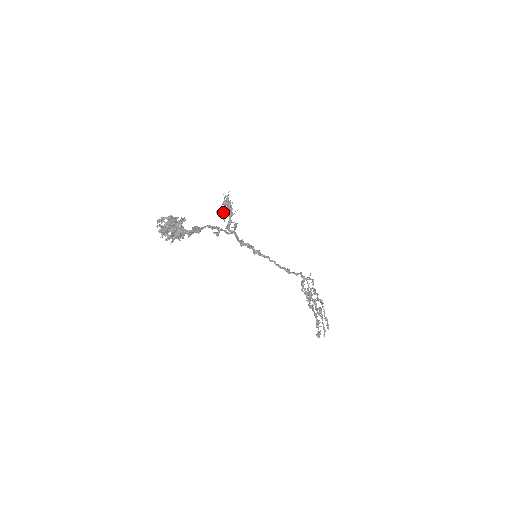
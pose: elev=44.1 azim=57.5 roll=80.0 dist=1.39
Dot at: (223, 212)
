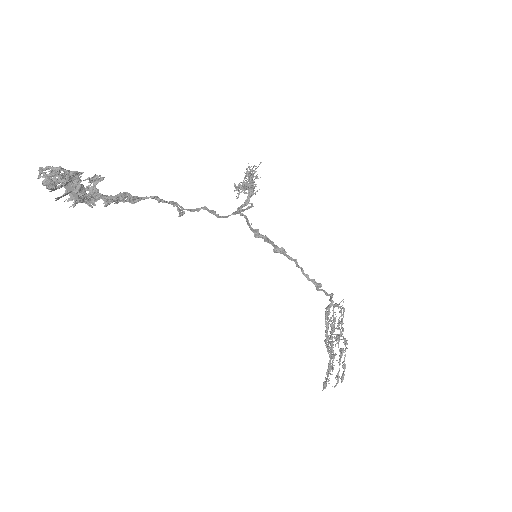
Dot at: (240, 187)
